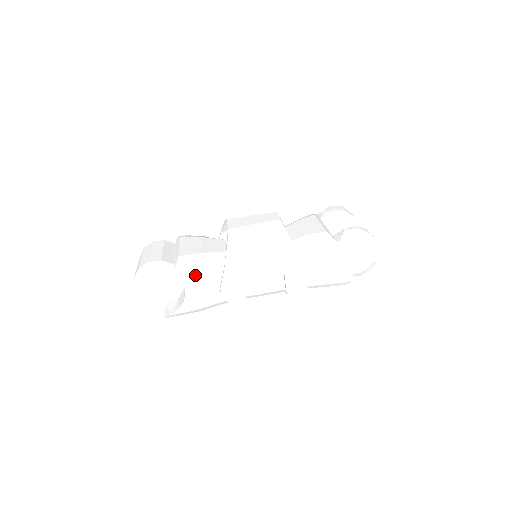
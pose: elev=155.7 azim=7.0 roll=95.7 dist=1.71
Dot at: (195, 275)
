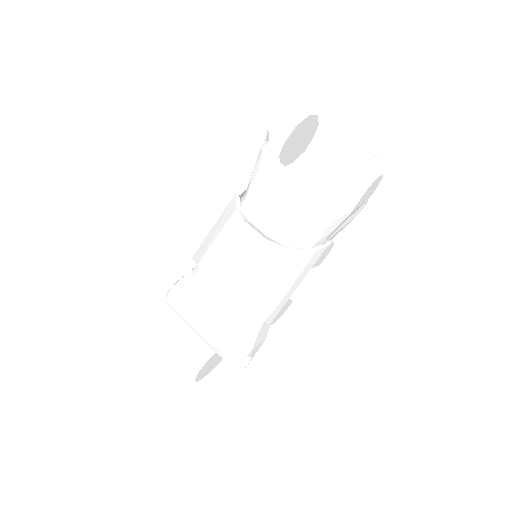
Dot at: (246, 346)
